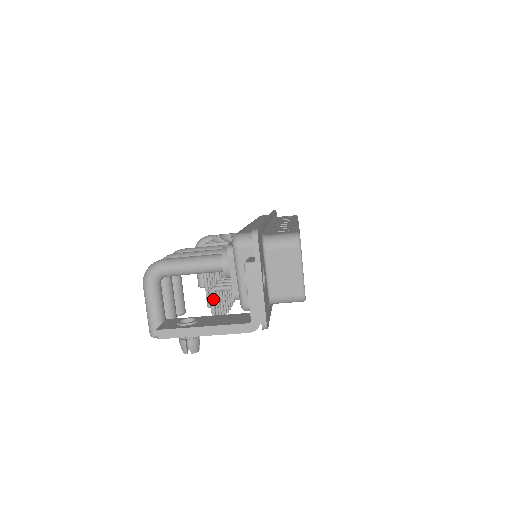
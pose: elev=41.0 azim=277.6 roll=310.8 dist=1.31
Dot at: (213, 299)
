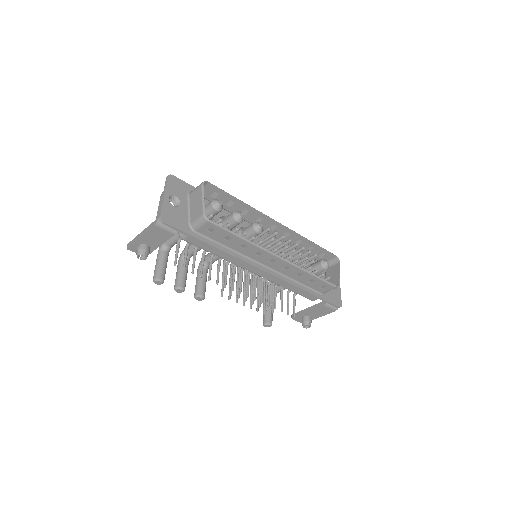
Dot at: (178, 245)
